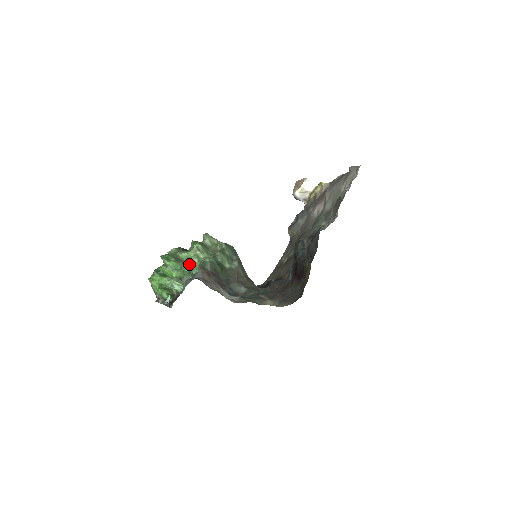
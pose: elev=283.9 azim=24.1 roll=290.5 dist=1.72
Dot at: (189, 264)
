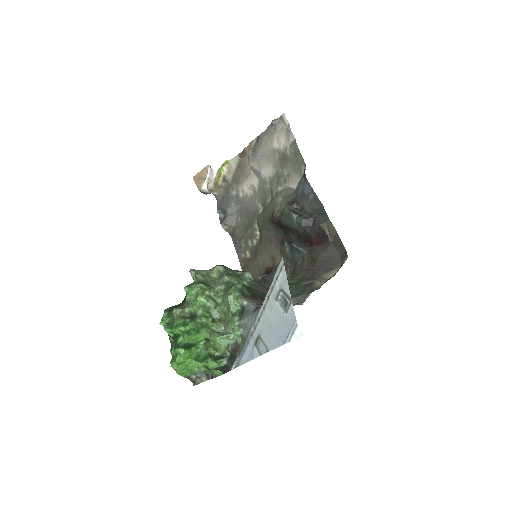
Dot at: (206, 312)
